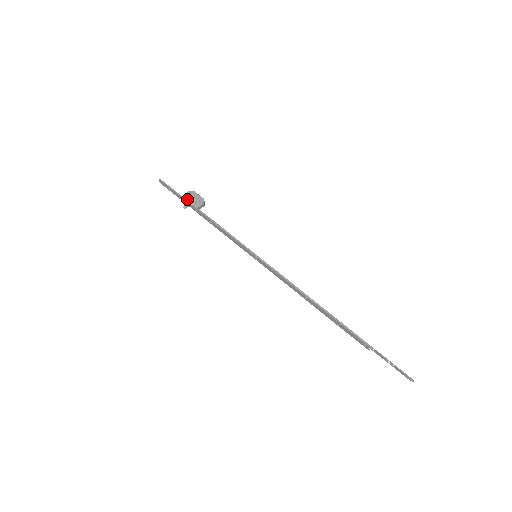
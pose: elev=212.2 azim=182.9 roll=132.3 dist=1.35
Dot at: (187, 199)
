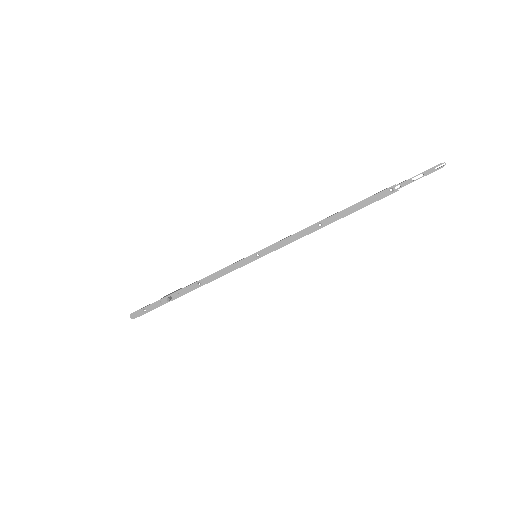
Dot at: (165, 297)
